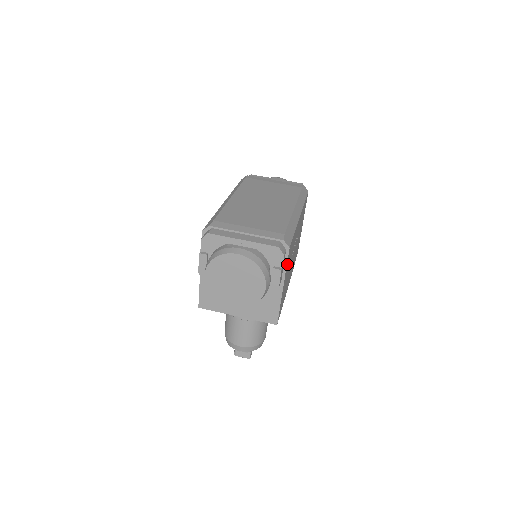
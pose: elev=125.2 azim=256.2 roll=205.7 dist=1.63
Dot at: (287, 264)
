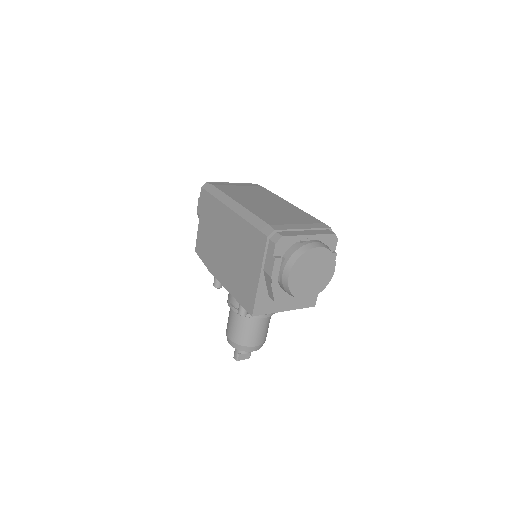
Dot at: occluded
